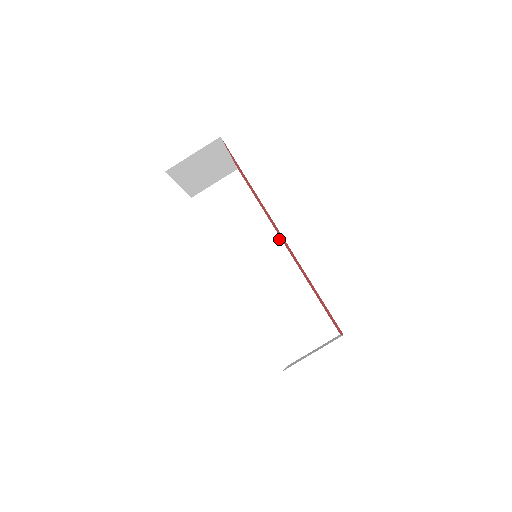
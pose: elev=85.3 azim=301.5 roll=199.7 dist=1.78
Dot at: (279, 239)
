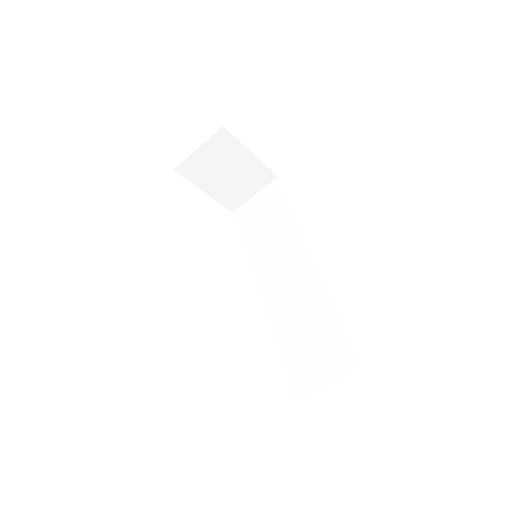
Dot at: (307, 246)
